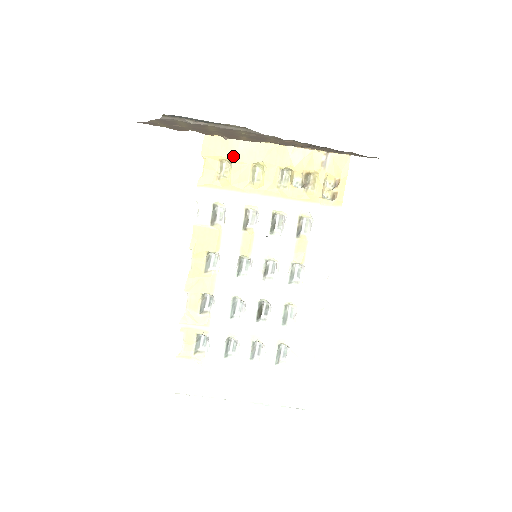
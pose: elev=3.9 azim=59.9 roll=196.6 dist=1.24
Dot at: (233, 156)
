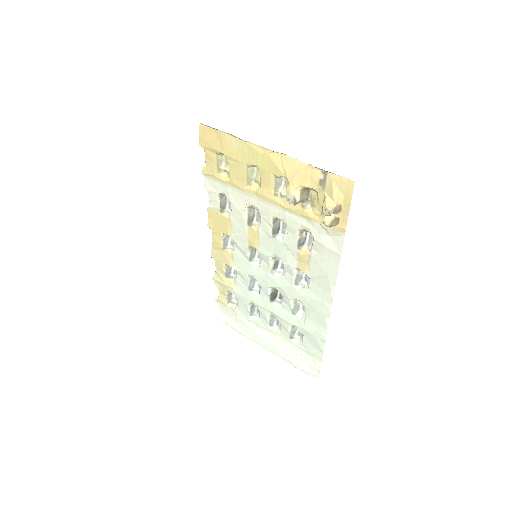
Dot at: (228, 152)
